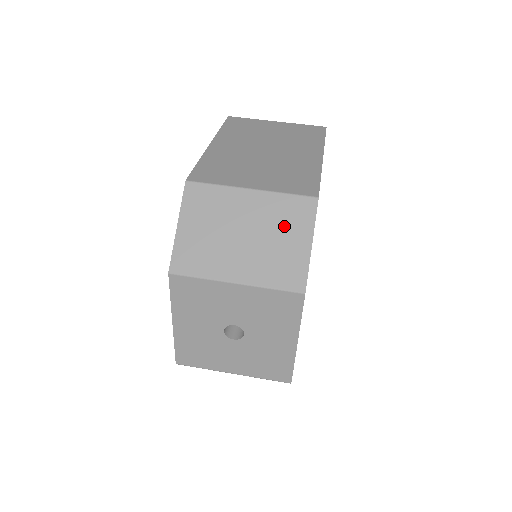
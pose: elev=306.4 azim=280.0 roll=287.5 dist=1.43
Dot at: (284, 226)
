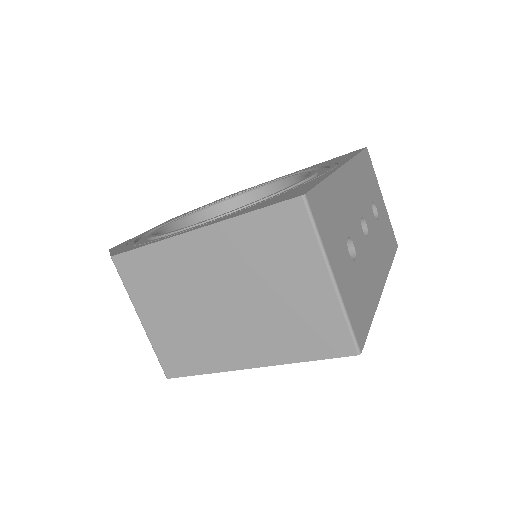
Dot at: occluded
